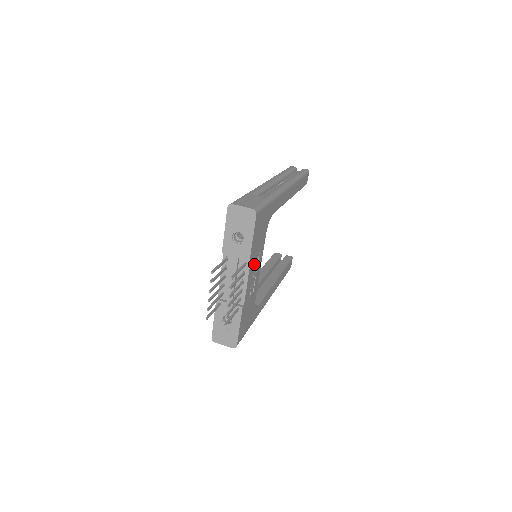
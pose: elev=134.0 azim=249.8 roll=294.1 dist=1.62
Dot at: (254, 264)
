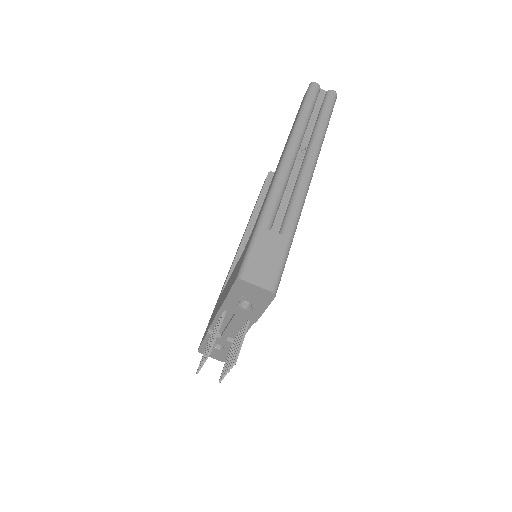
Dot at: occluded
